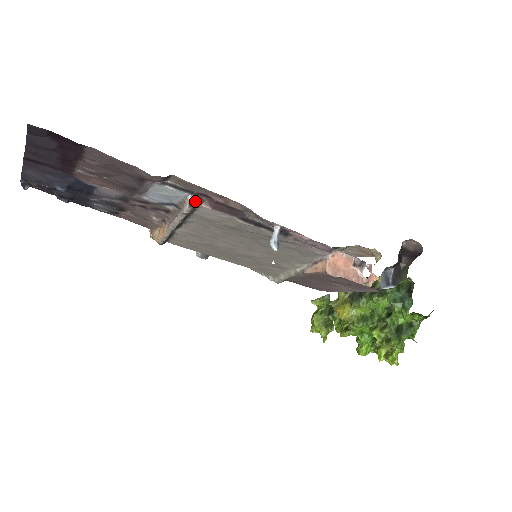
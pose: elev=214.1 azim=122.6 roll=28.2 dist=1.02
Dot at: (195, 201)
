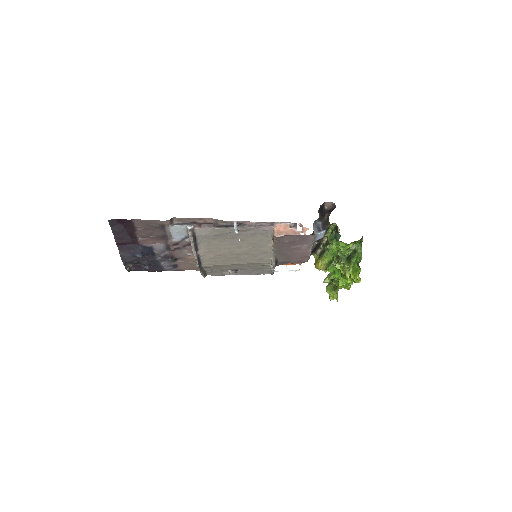
Dot at: (191, 227)
